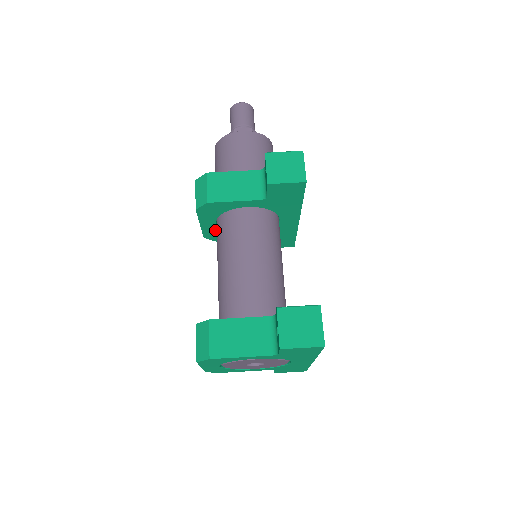
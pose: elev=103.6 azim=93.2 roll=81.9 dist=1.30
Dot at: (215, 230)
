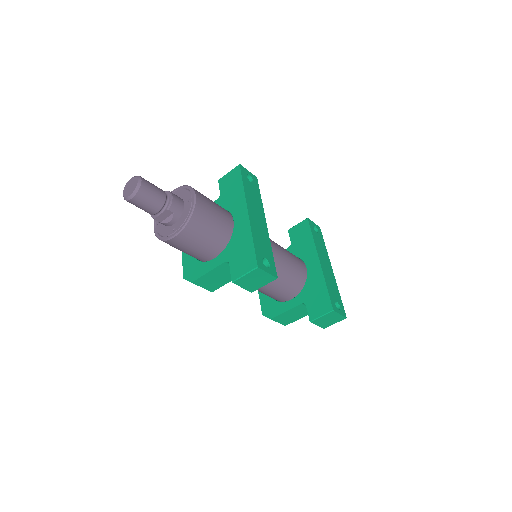
Dot at: occluded
